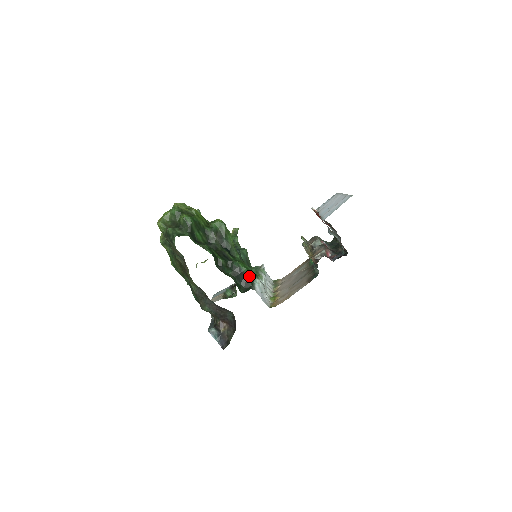
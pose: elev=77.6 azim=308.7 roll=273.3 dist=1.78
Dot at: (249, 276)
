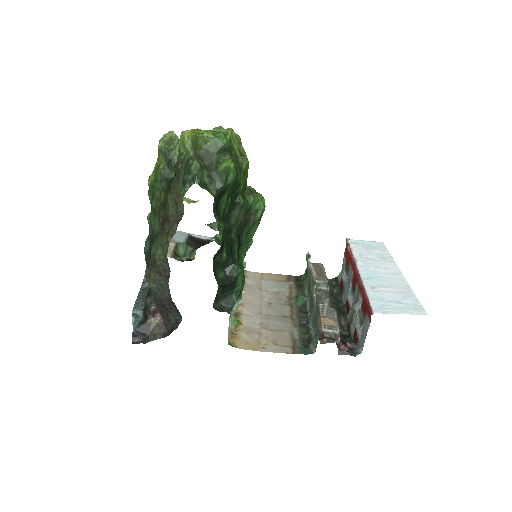
Dot at: (238, 294)
